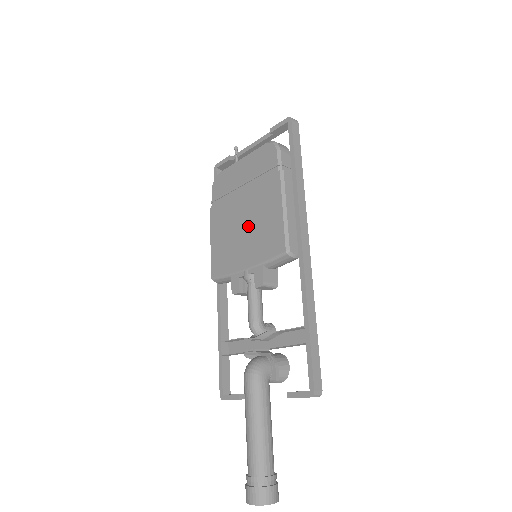
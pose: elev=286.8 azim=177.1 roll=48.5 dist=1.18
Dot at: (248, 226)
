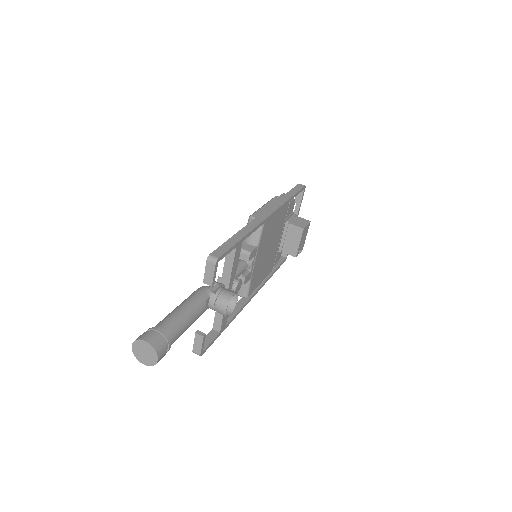
Dot at: occluded
